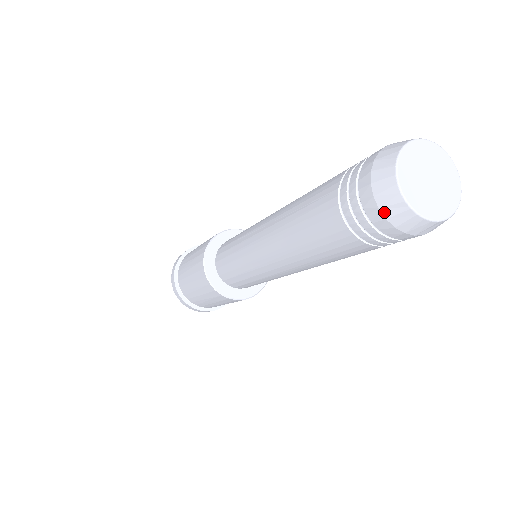
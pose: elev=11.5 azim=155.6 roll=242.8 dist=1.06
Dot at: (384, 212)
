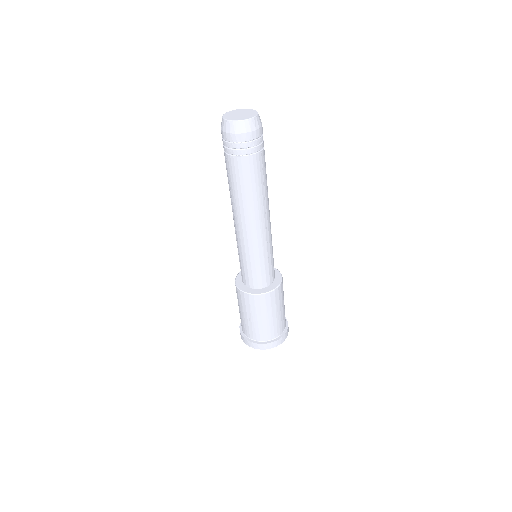
Dot at: (237, 132)
